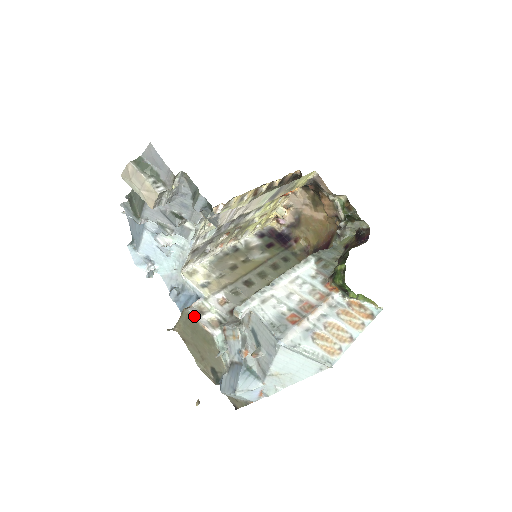
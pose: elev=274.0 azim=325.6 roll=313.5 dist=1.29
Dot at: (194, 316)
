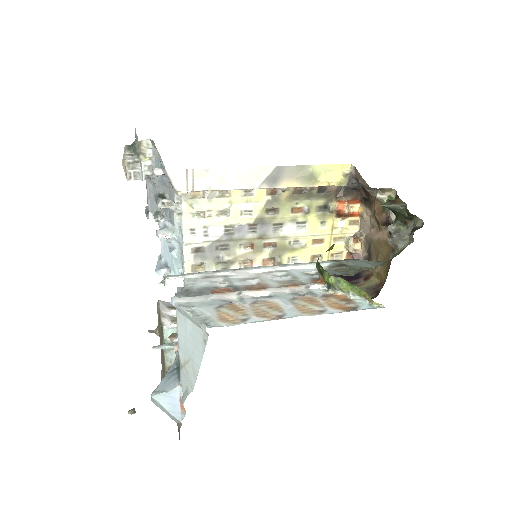
Dot at: (160, 307)
